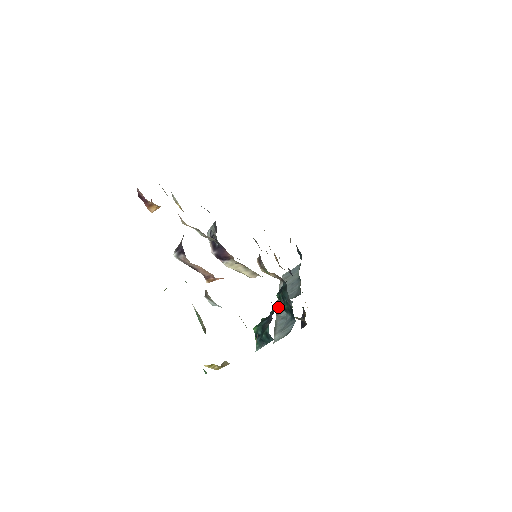
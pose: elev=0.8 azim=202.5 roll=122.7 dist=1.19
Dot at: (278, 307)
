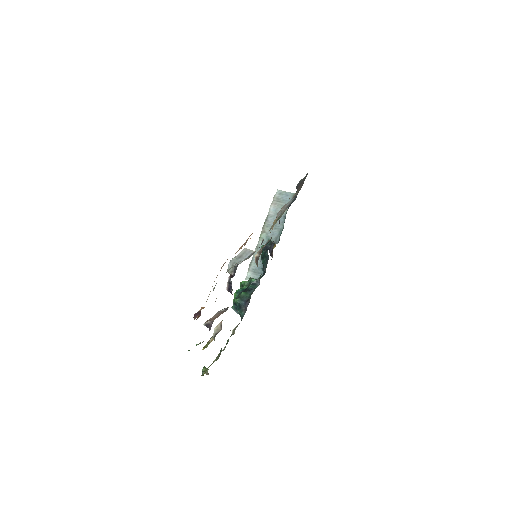
Dot at: (255, 282)
